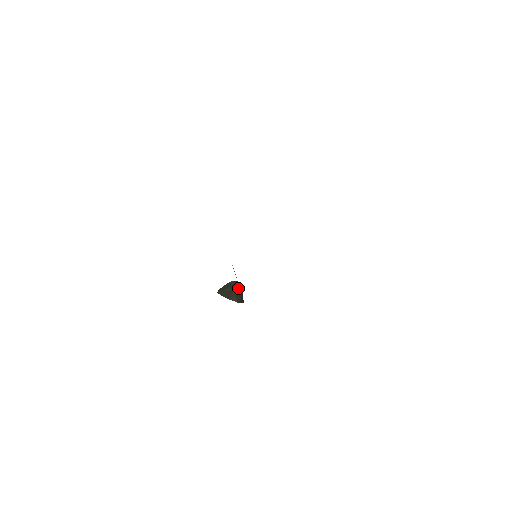
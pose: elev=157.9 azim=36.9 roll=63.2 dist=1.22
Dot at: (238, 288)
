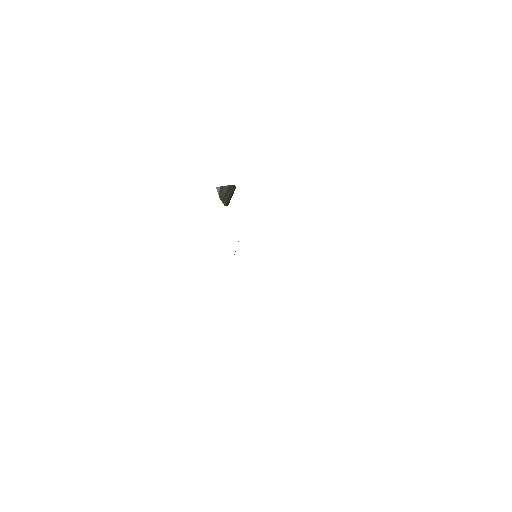
Dot at: (233, 192)
